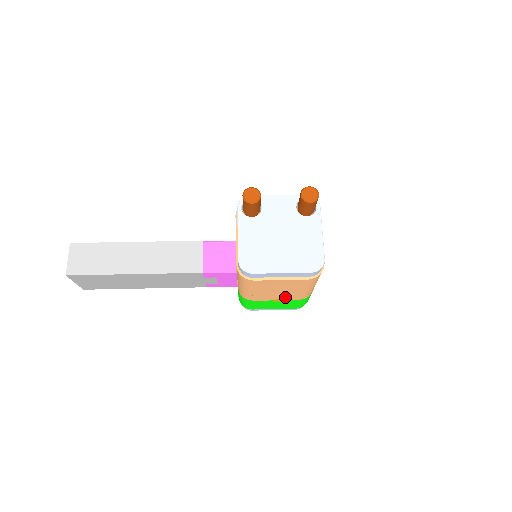
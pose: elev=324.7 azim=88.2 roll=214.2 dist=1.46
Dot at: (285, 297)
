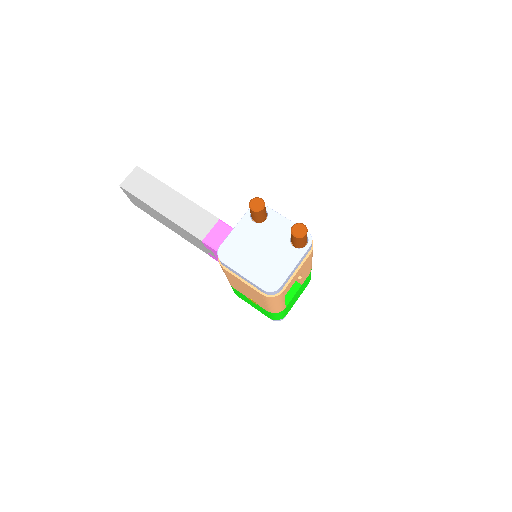
Dot at: (255, 300)
